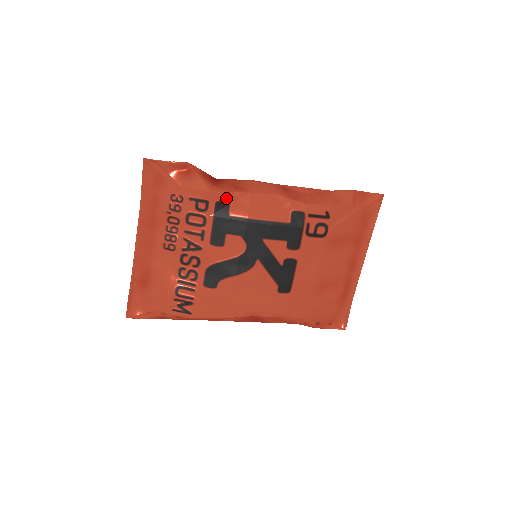
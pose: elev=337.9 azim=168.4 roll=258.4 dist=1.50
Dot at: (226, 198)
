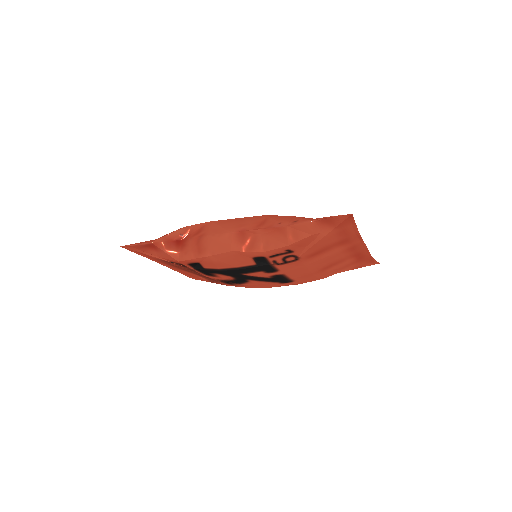
Dot at: (193, 261)
